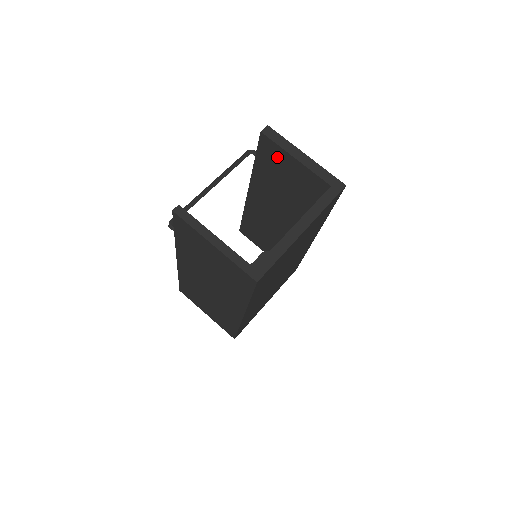
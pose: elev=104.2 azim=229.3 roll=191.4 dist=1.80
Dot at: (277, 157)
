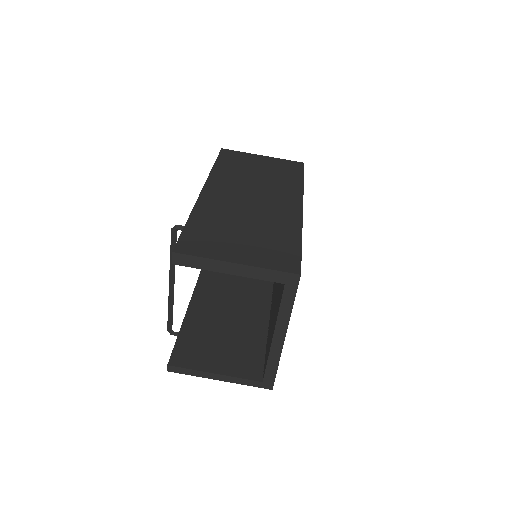
Dot at: occluded
